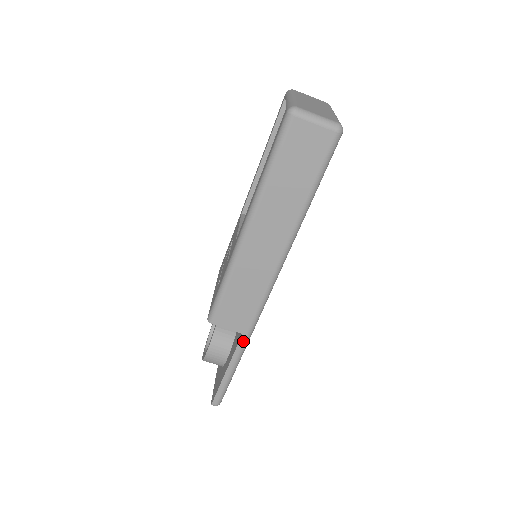
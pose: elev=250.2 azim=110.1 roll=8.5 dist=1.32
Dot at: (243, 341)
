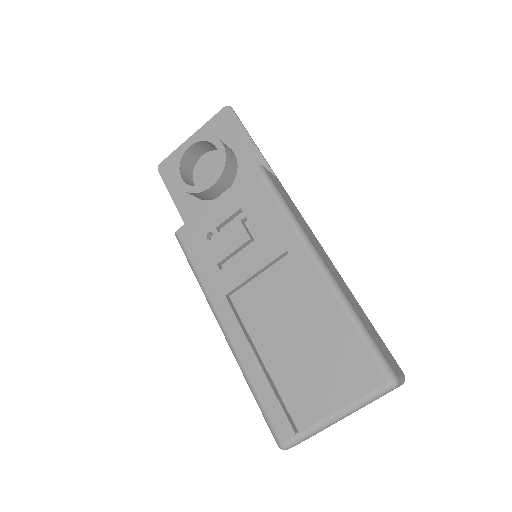
Dot at: occluded
